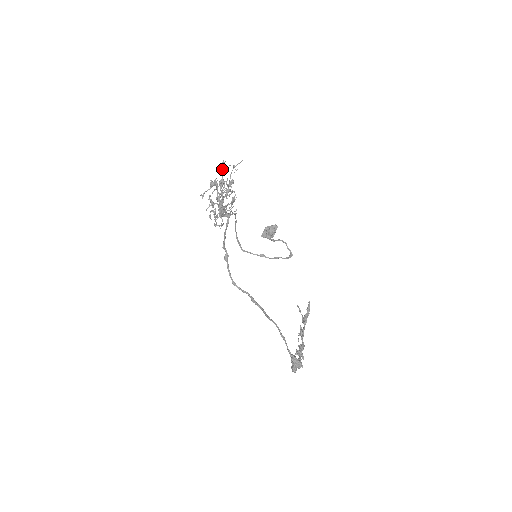
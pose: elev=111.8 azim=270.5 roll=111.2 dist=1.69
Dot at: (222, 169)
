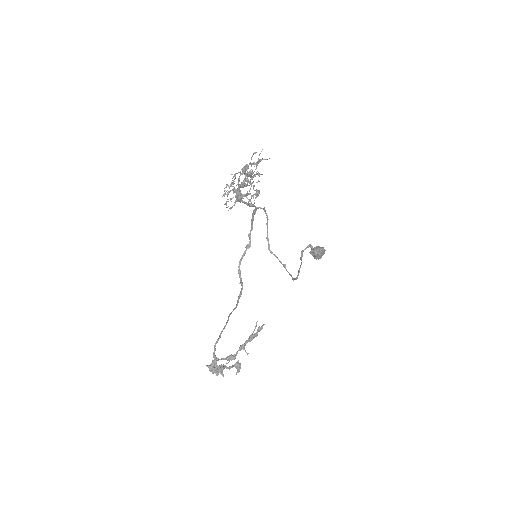
Dot at: occluded
